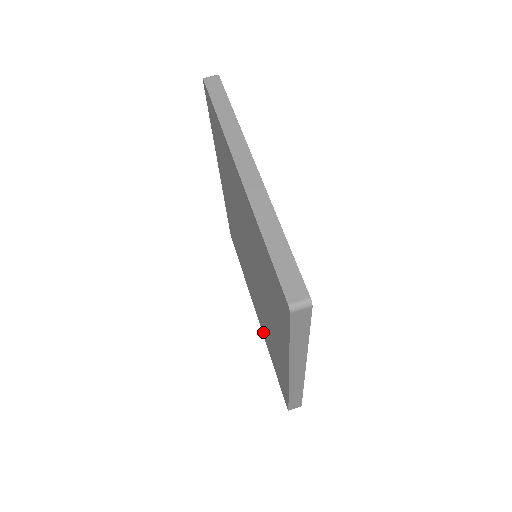
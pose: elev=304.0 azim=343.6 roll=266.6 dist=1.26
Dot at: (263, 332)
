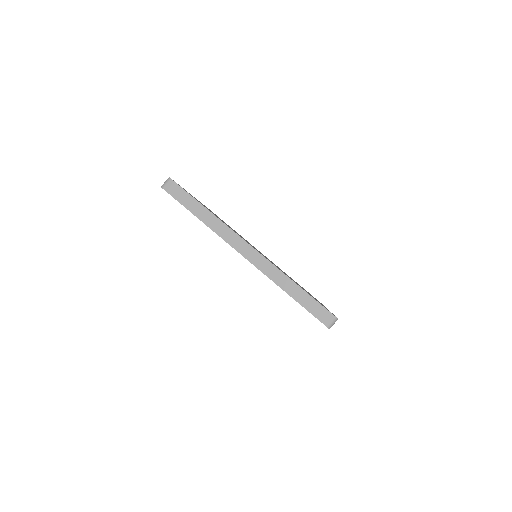
Dot at: occluded
